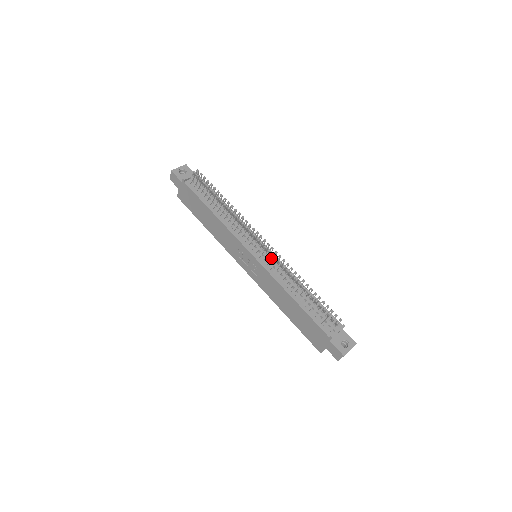
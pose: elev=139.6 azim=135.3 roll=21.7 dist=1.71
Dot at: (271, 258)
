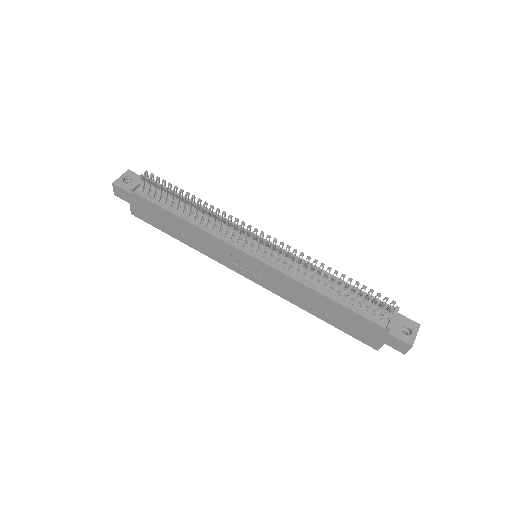
Dot at: (278, 253)
